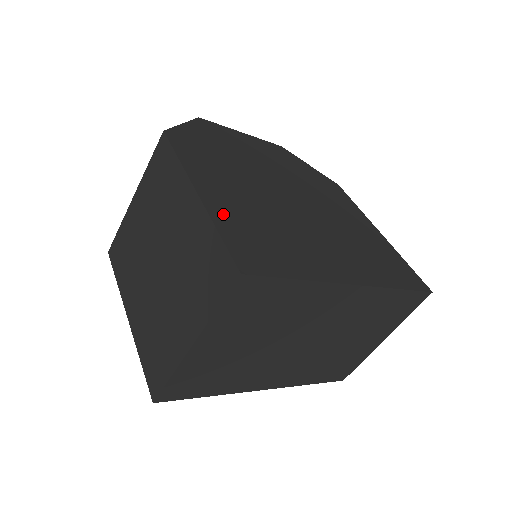
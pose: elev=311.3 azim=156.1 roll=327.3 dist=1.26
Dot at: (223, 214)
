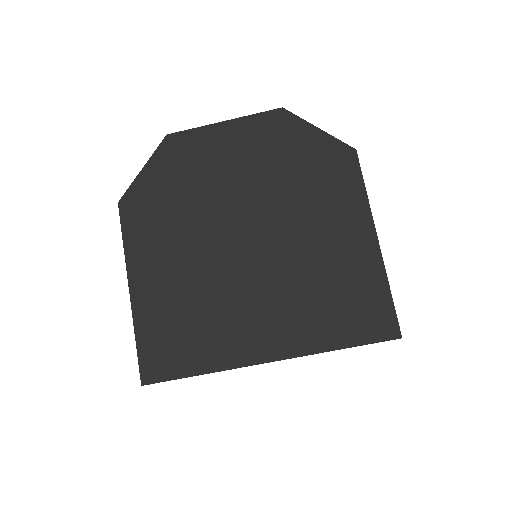
Dot at: (147, 313)
